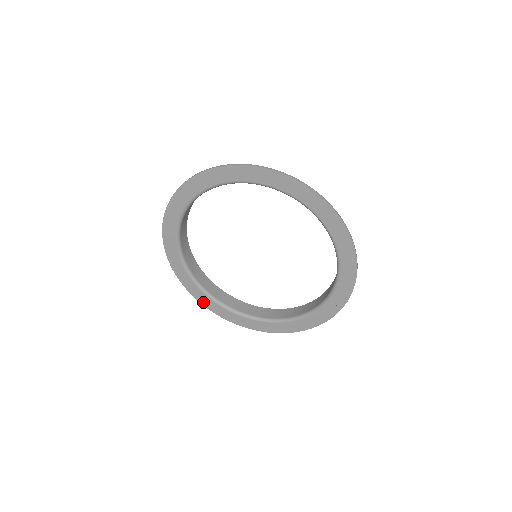
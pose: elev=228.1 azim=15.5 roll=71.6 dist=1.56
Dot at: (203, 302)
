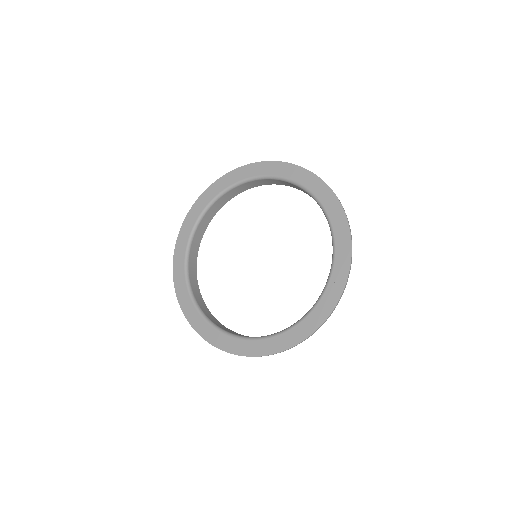
Dot at: (192, 321)
